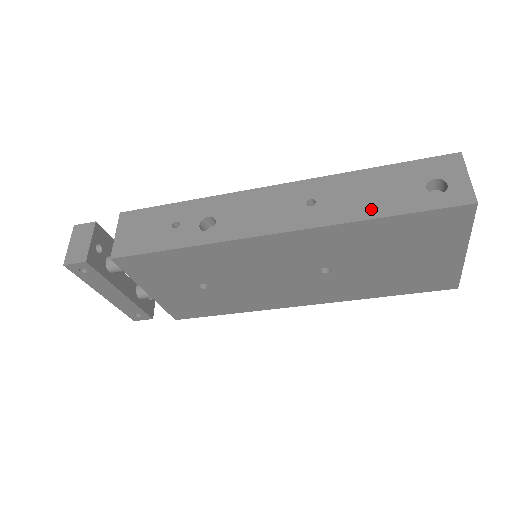
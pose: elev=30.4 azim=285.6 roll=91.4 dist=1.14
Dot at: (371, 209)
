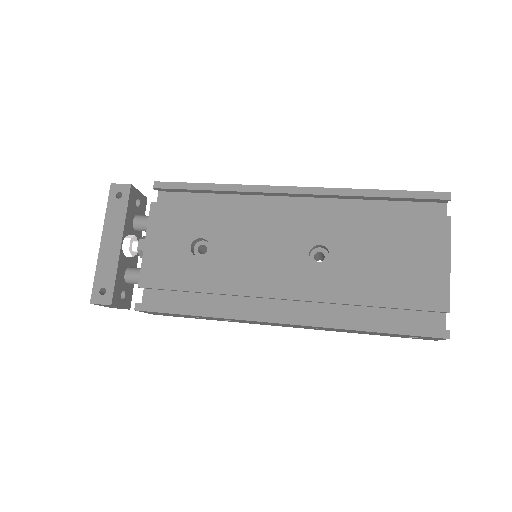
Dot at: occluded
